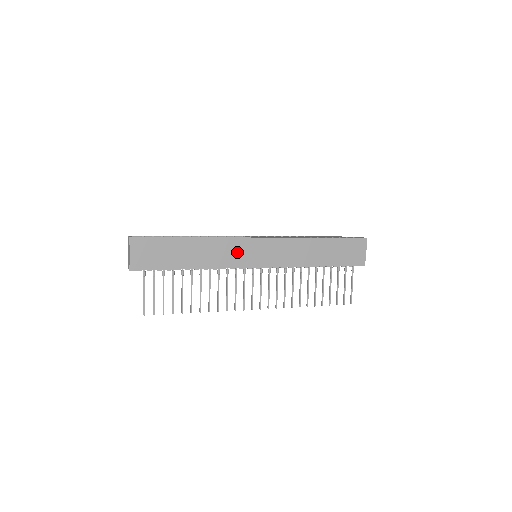
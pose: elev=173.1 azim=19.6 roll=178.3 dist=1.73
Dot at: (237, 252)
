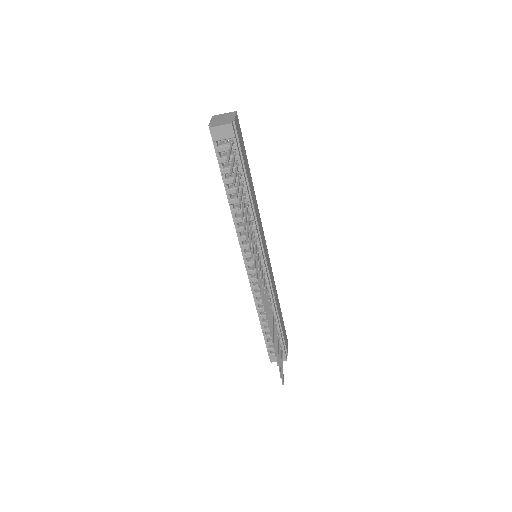
Dot at: (261, 230)
